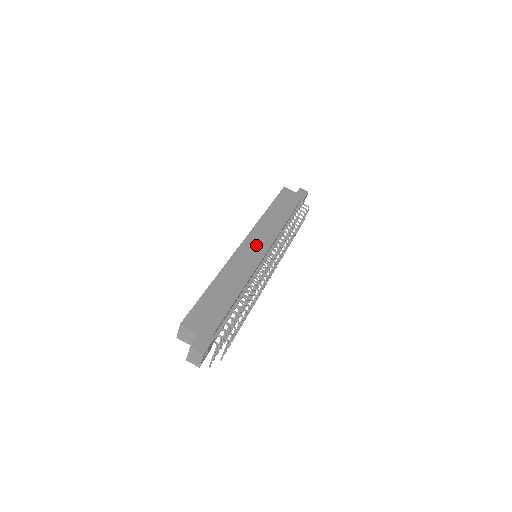
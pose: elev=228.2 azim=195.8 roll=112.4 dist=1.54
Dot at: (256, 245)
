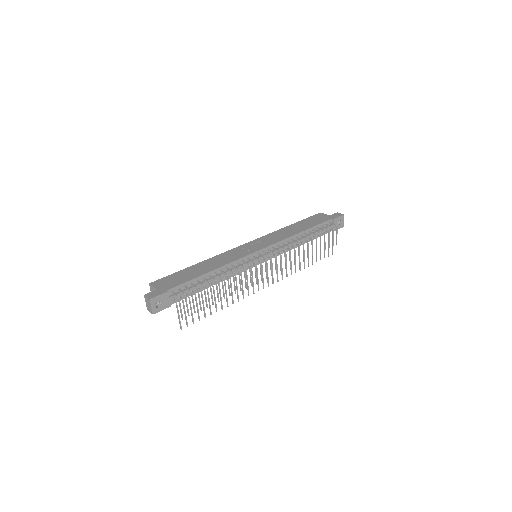
Dot at: (254, 246)
